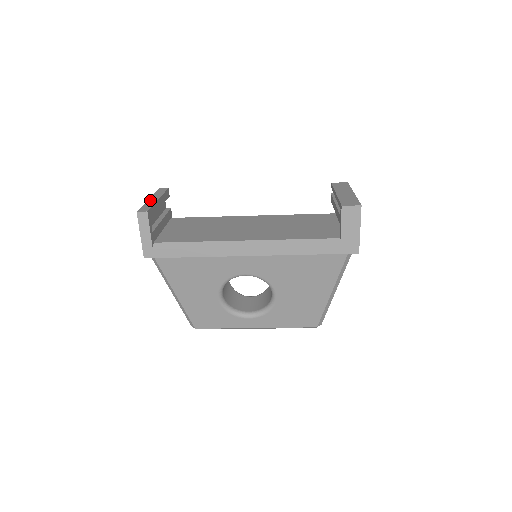
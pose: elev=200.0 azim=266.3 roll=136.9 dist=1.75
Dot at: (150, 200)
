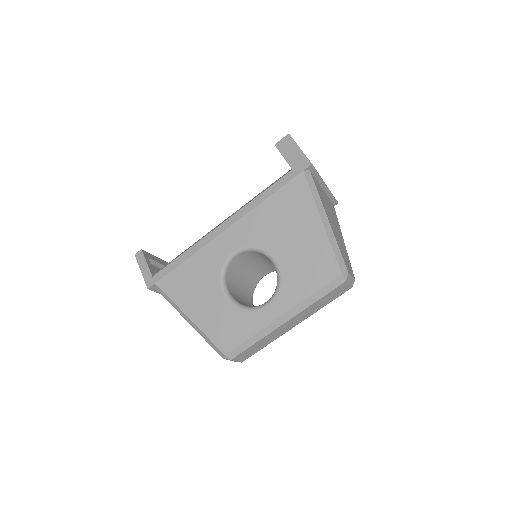
Dot at: occluded
